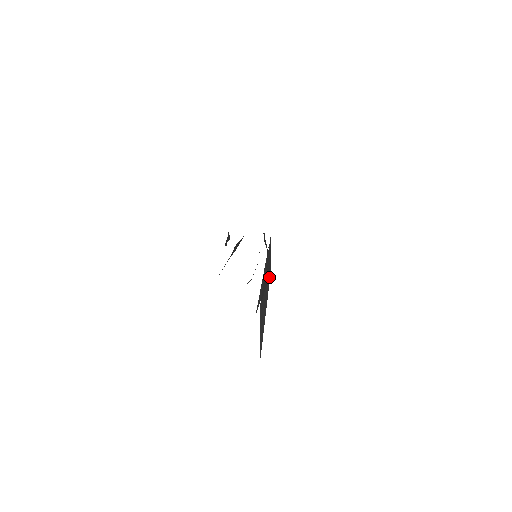
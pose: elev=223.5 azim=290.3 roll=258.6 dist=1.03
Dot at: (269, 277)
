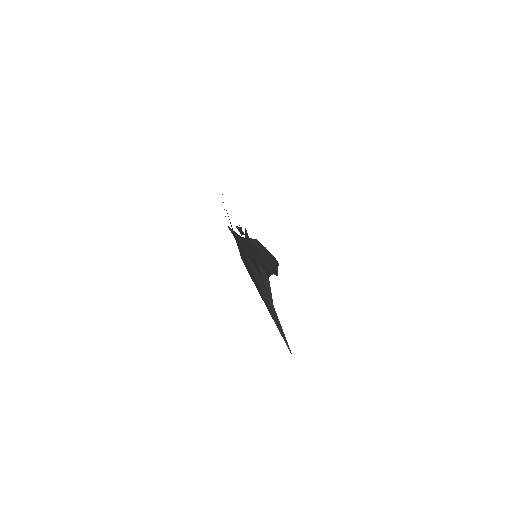
Dot at: (265, 286)
